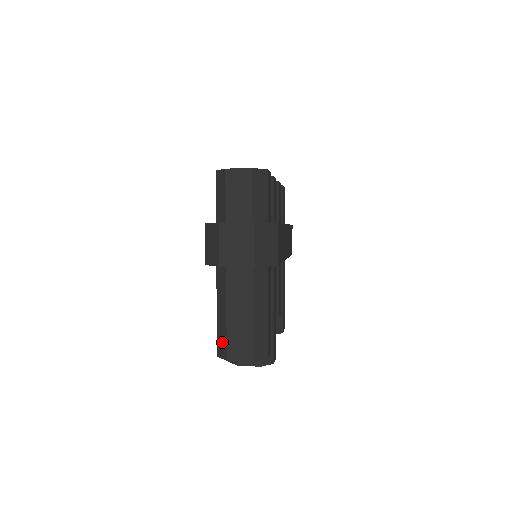
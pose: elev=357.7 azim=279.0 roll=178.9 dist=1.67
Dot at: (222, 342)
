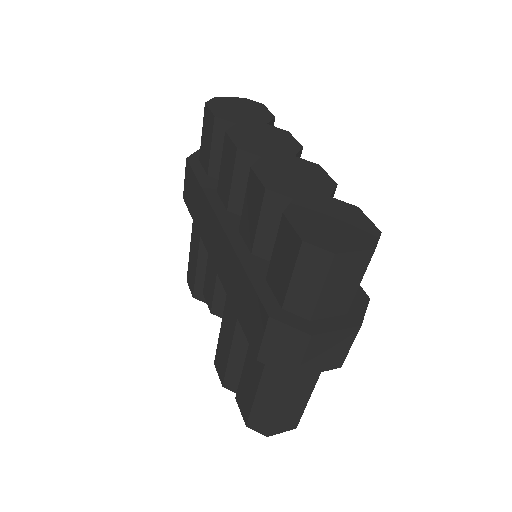
Dot at: (262, 421)
